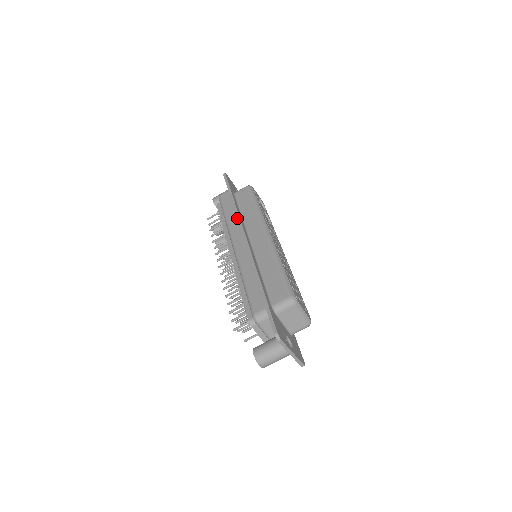
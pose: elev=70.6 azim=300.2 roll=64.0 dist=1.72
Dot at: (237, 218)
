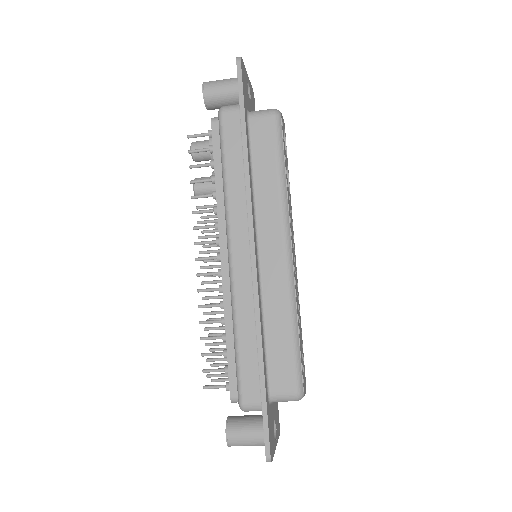
Dot at: (247, 199)
